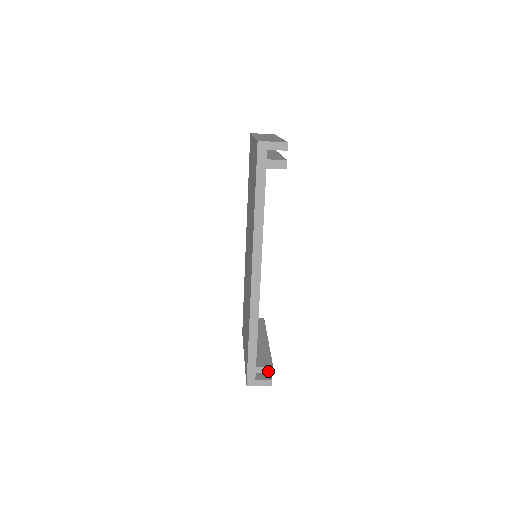
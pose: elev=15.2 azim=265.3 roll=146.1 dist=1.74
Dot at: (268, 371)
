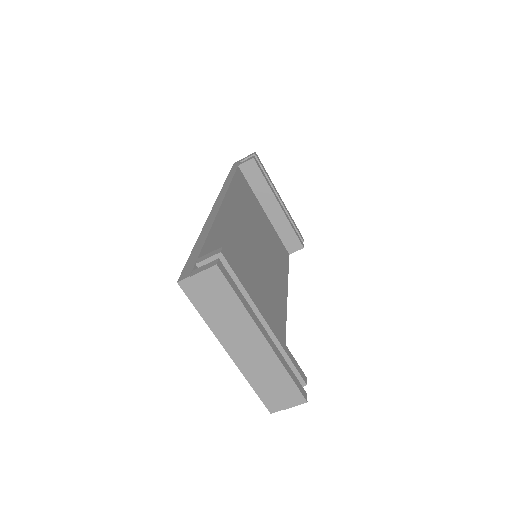
Dot at: (214, 254)
